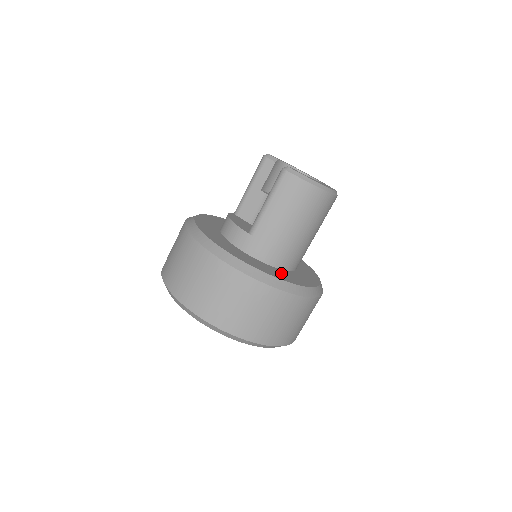
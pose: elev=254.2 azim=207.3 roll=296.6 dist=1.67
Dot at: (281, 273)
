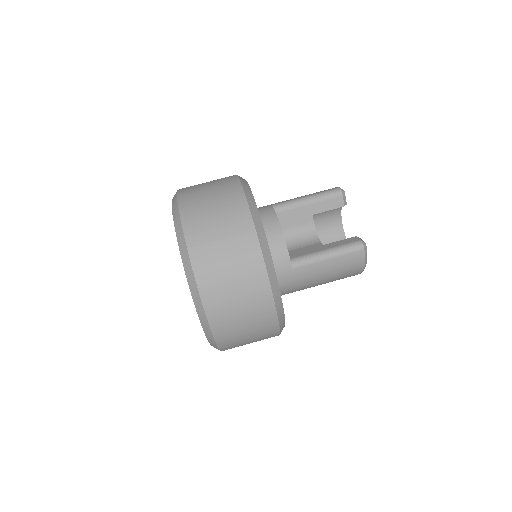
Dot at: occluded
